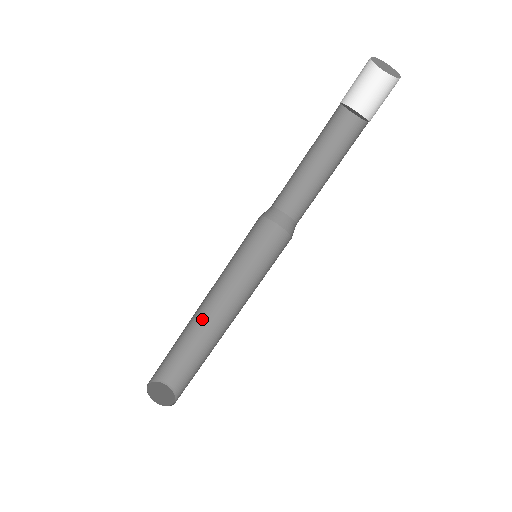
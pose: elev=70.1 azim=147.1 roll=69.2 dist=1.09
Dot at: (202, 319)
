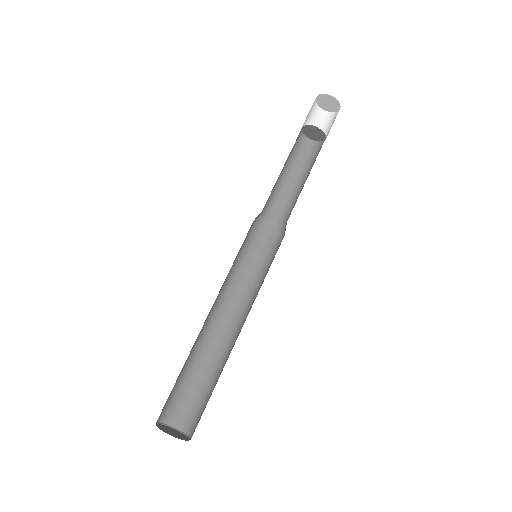
Dot at: (225, 346)
